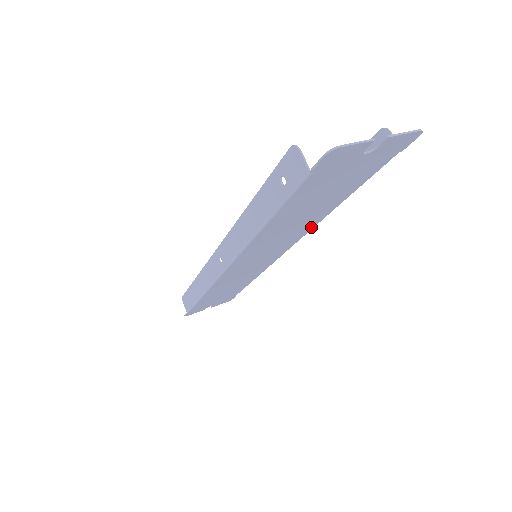
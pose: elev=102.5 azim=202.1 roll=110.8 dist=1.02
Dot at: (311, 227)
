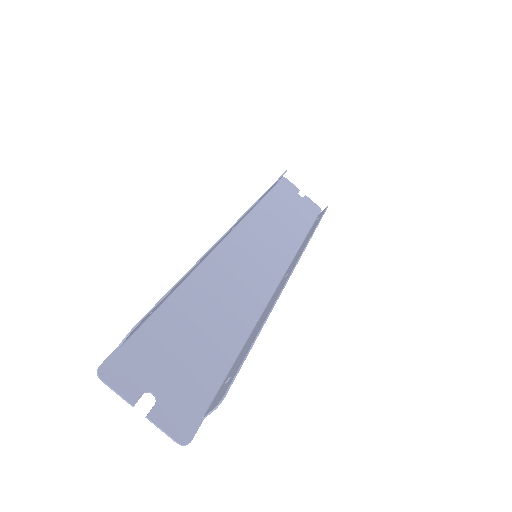
Dot at: (257, 312)
